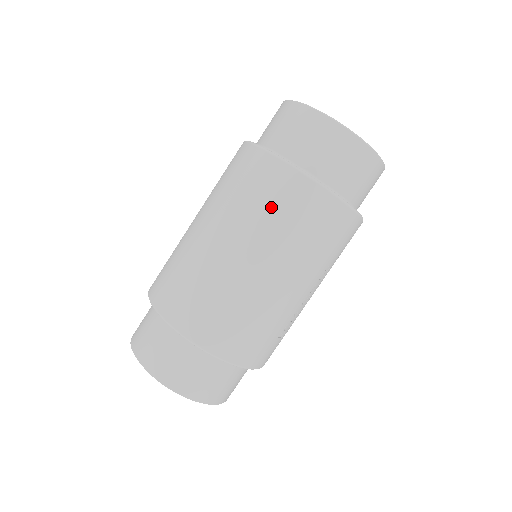
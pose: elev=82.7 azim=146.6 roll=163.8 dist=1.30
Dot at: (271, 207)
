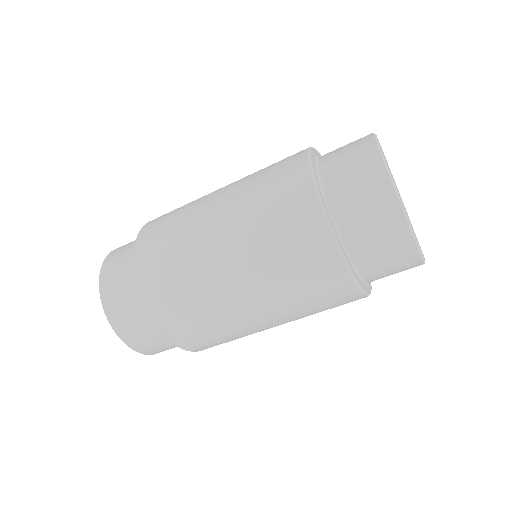
Dot at: (303, 286)
